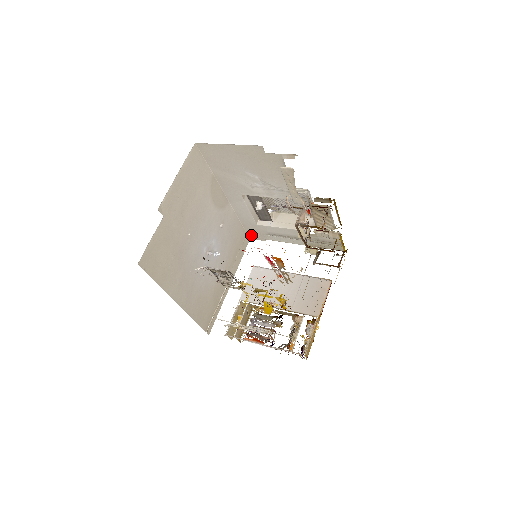
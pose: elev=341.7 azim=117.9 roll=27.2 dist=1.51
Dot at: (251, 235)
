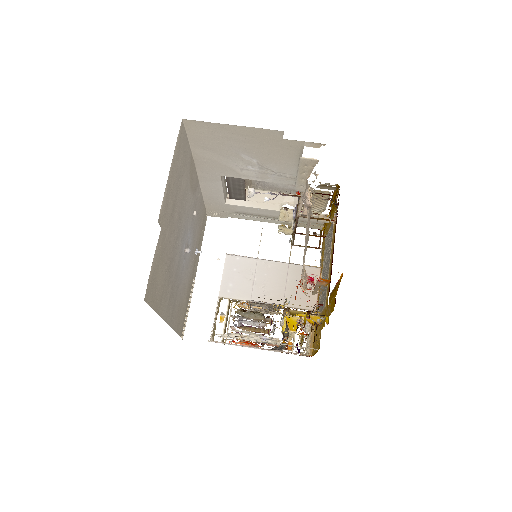
Dot at: (211, 212)
